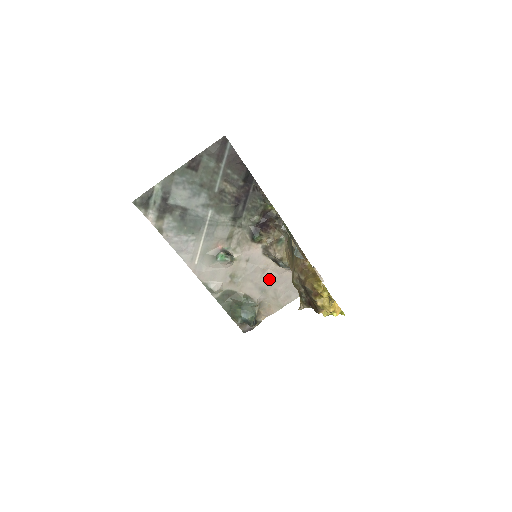
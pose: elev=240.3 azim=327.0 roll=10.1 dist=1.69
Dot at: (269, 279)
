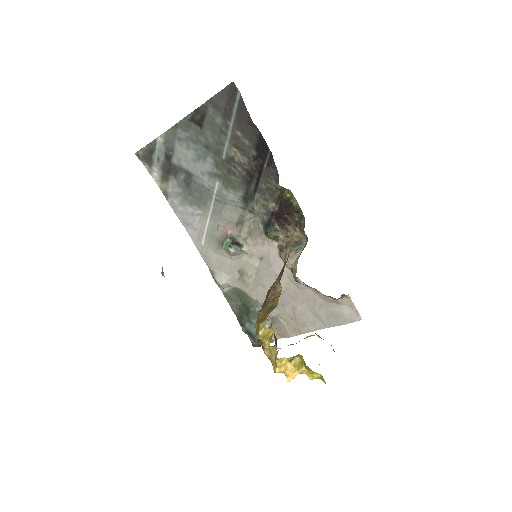
Dot at: (287, 291)
